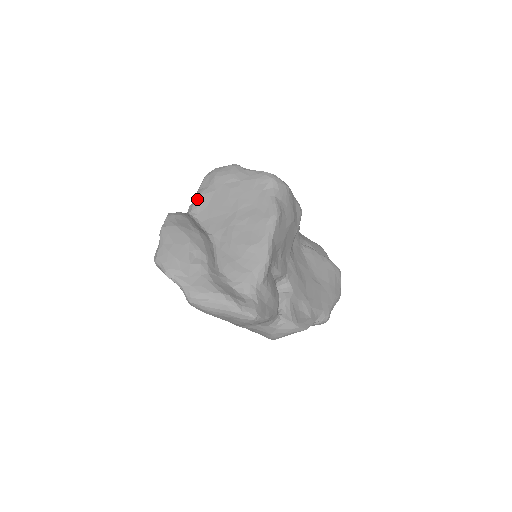
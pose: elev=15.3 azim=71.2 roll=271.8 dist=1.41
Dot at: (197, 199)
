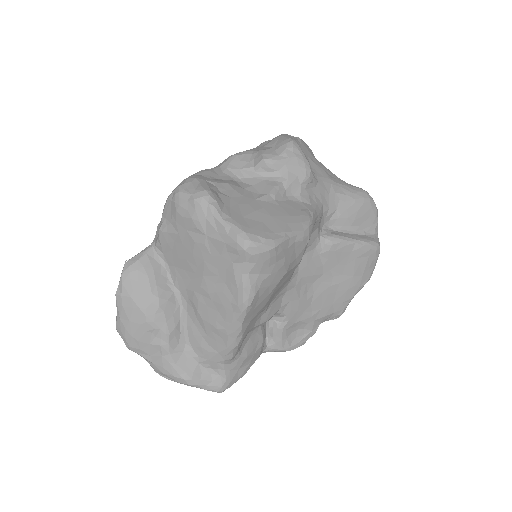
Dot at: (159, 236)
